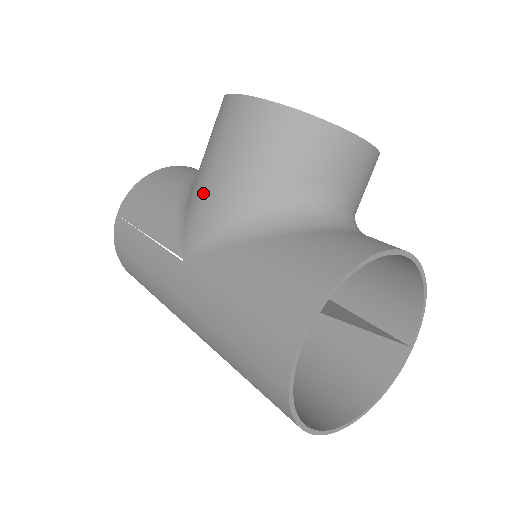
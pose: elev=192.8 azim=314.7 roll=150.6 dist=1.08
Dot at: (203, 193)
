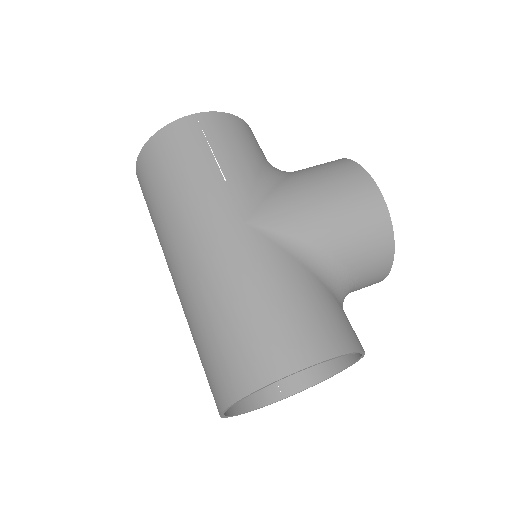
Dot at: (299, 201)
